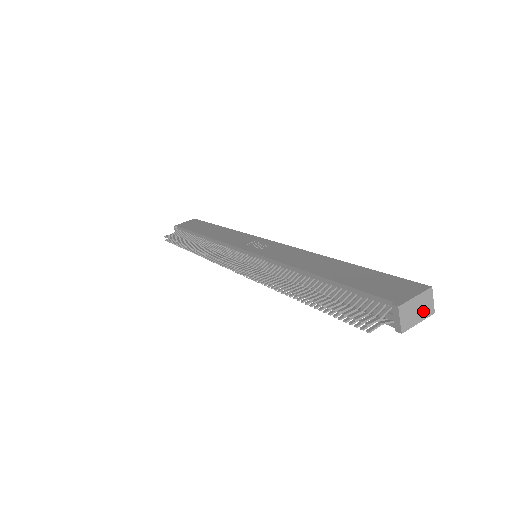
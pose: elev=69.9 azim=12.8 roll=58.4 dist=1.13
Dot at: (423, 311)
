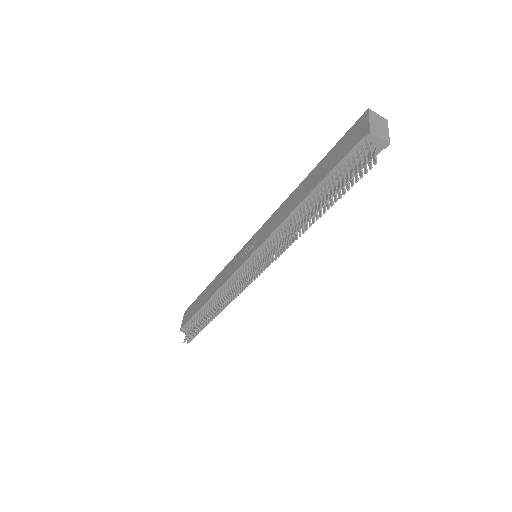
Dot at: (382, 124)
